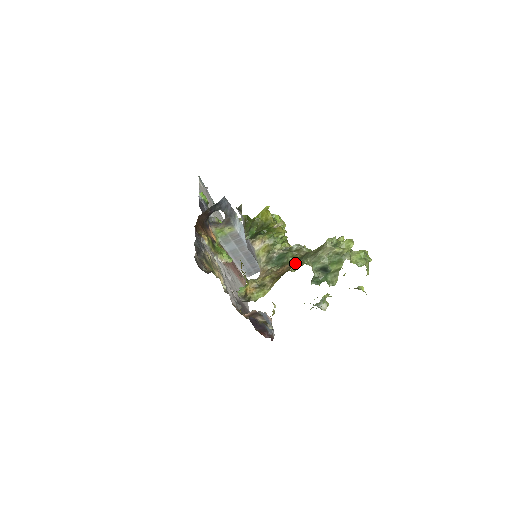
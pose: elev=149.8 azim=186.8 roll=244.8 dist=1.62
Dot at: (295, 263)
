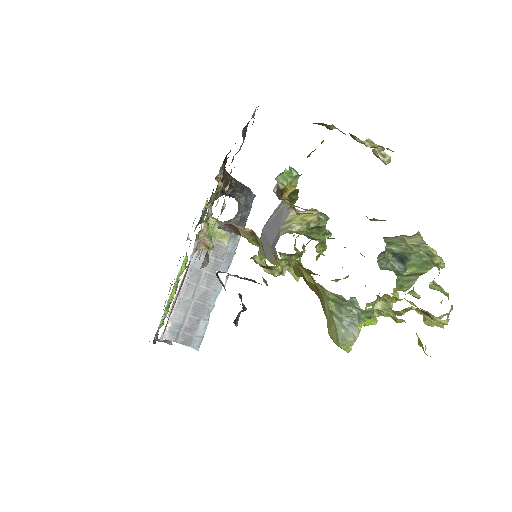
Dot at: (370, 219)
